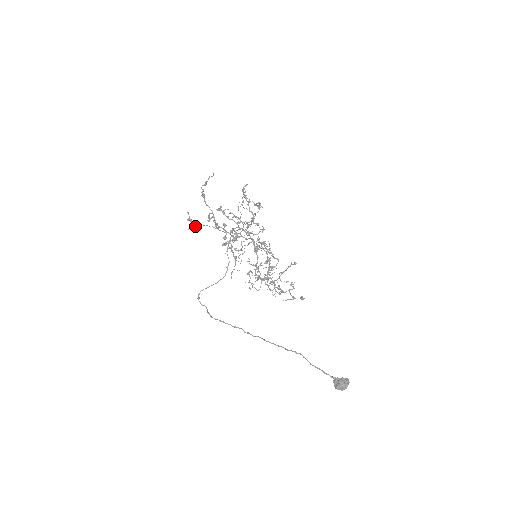
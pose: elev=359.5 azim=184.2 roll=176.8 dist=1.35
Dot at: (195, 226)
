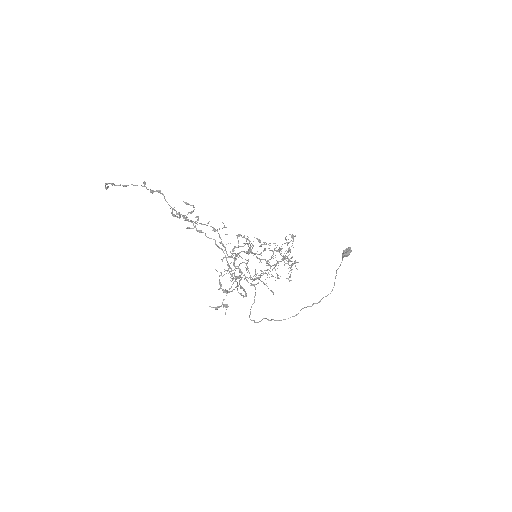
Dot at: (224, 305)
